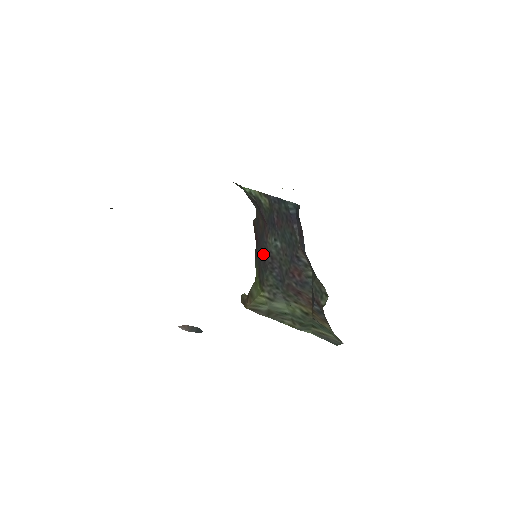
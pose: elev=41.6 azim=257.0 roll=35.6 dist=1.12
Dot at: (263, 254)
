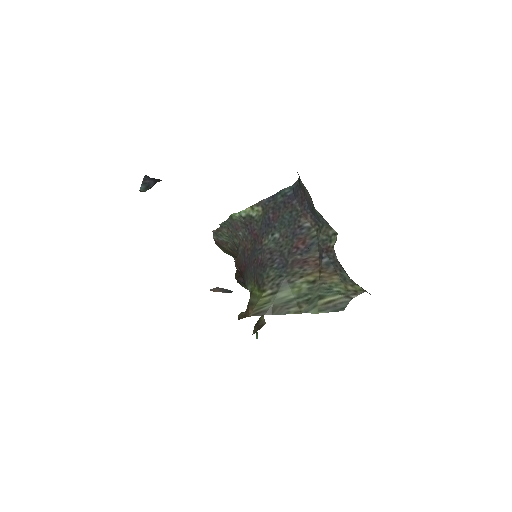
Dot at: (259, 260)
